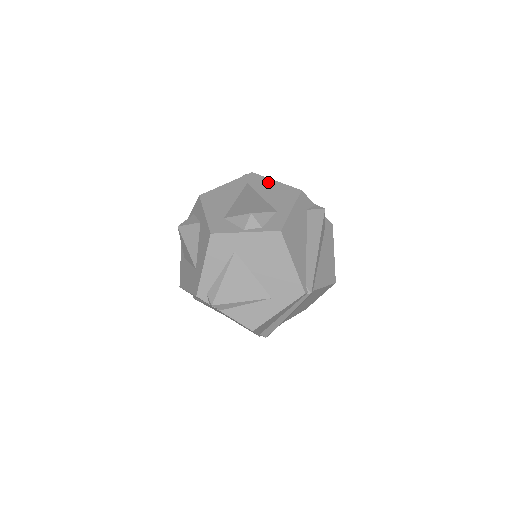
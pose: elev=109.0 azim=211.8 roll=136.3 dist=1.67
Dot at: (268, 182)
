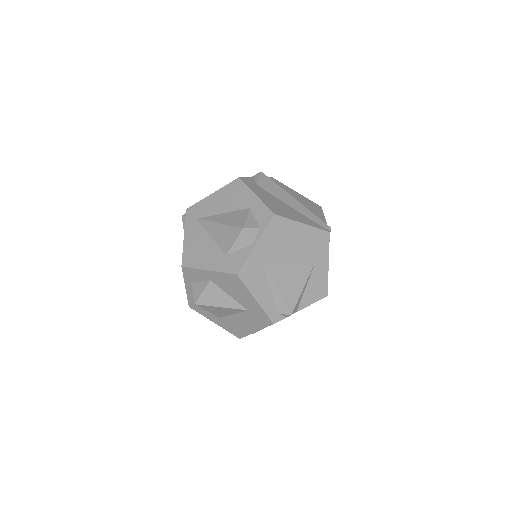
Dot at: (209, 201)
